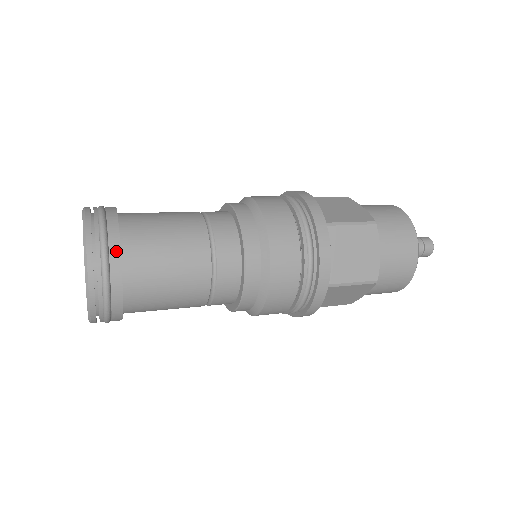
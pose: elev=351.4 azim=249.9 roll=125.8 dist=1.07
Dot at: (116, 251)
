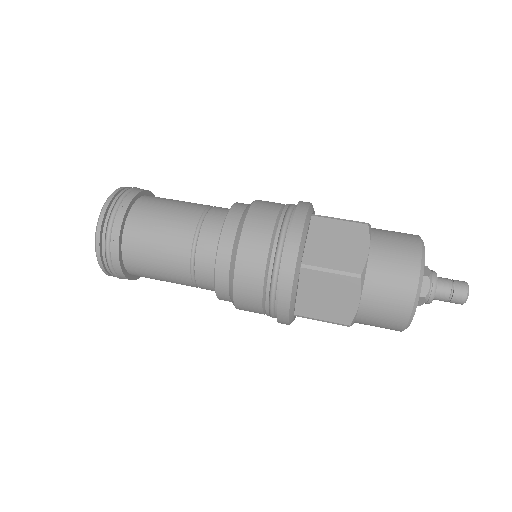
Dot at: (115, 245)
